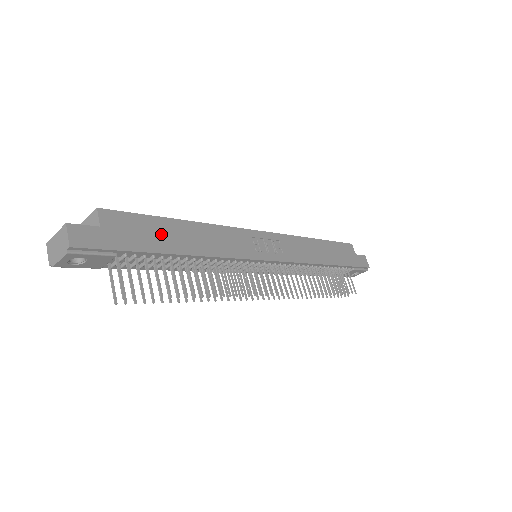
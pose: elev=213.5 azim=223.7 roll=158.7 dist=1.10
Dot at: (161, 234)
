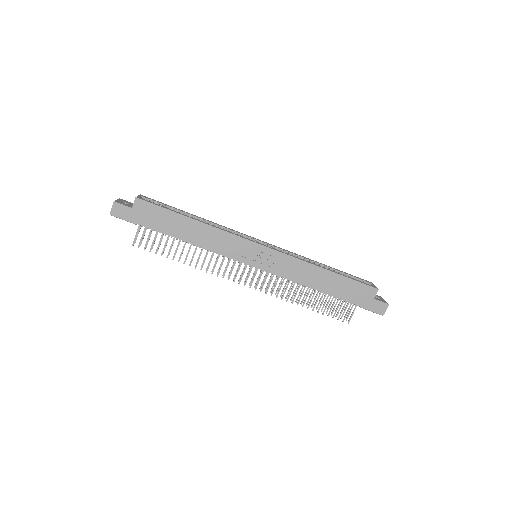
Dot at: (170, 222)
